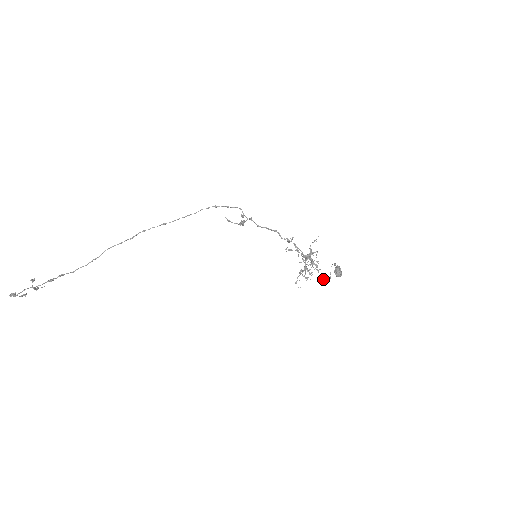
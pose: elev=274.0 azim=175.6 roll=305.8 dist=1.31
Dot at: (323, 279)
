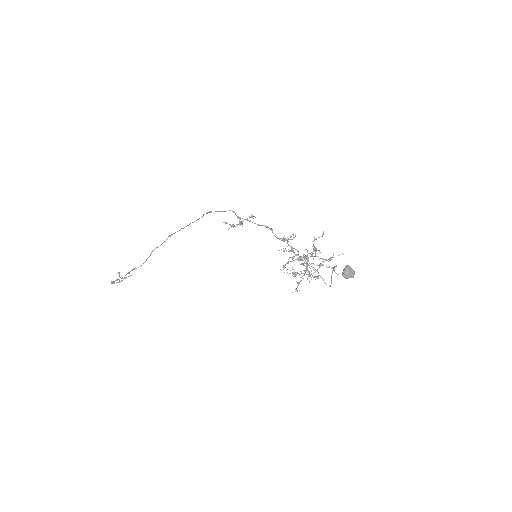
Dot at: (324, 282)
